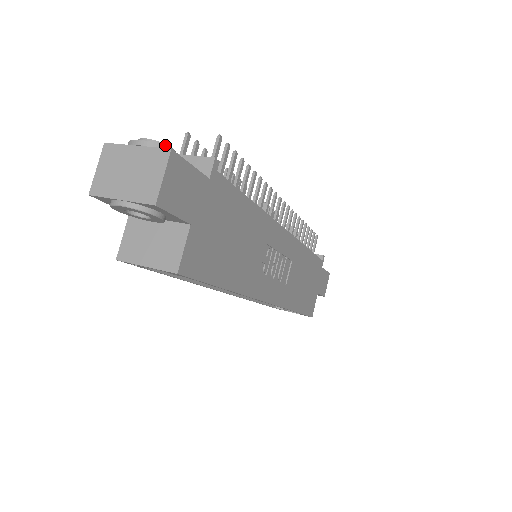
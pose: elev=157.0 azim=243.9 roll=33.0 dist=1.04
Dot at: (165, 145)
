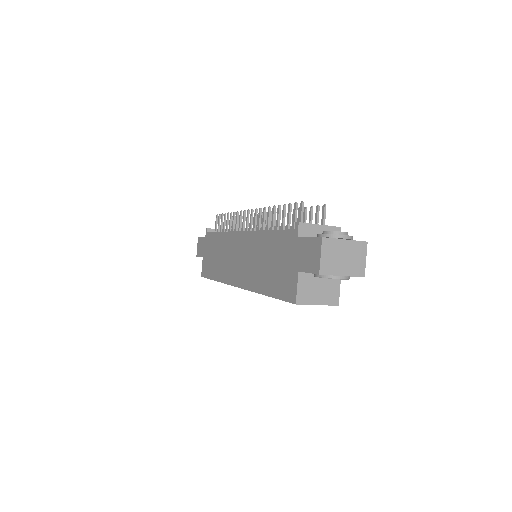
Dot at: occluded
